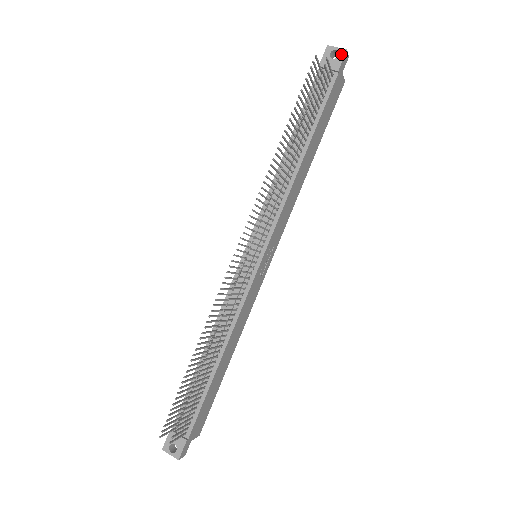
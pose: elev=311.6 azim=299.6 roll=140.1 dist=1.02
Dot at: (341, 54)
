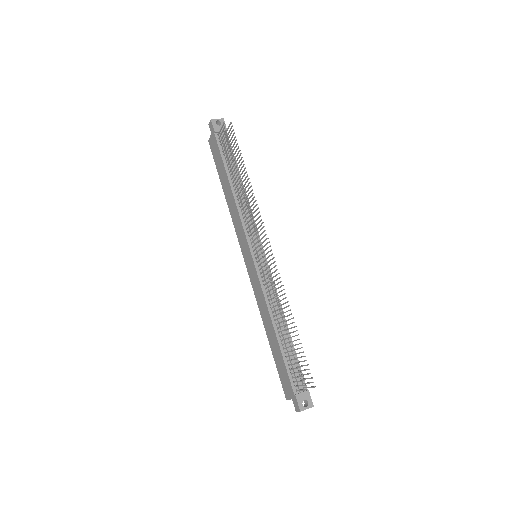
Dot at: (222, 122)
